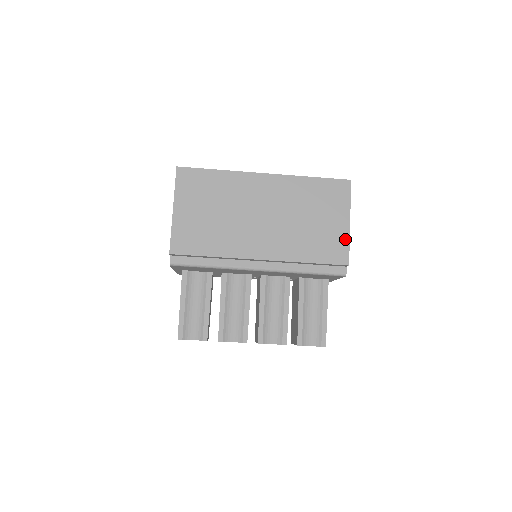
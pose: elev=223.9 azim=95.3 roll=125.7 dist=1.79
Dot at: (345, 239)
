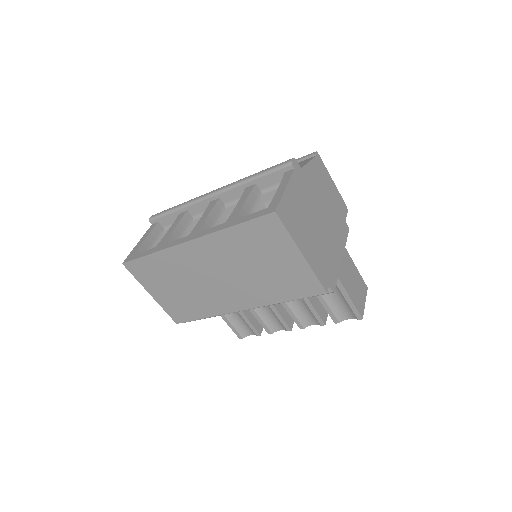
Dot at: (308, 272)
